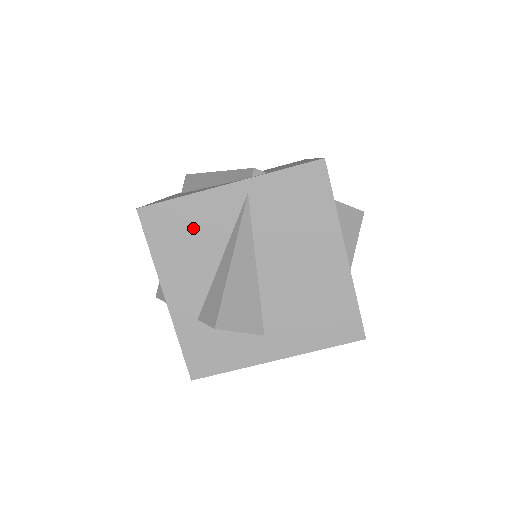
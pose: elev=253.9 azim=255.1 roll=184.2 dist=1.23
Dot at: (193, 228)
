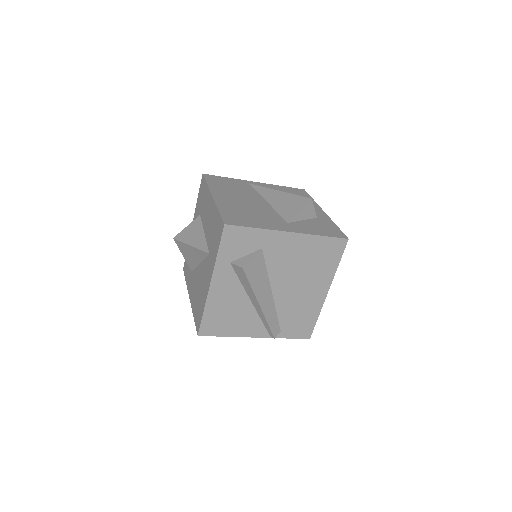
Dot at: occluded
